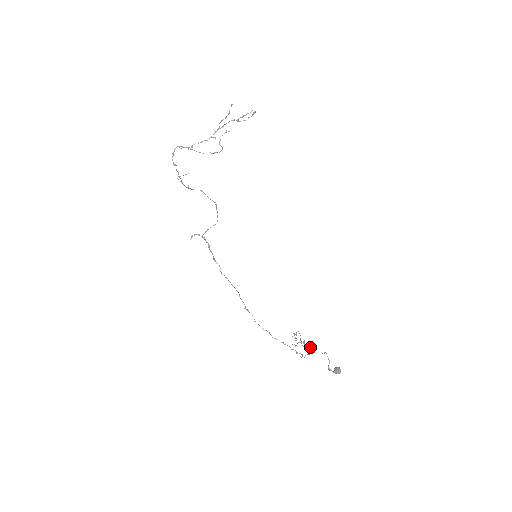
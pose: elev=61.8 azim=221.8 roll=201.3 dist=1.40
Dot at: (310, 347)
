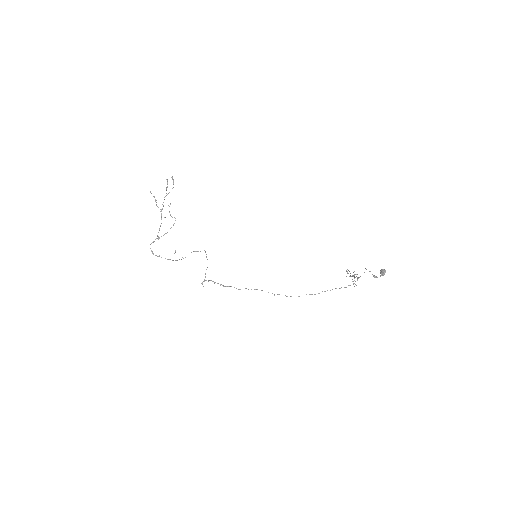
Dot at: (354, 274)
